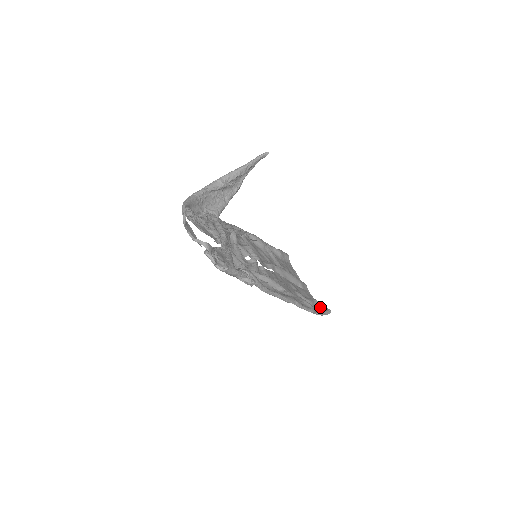
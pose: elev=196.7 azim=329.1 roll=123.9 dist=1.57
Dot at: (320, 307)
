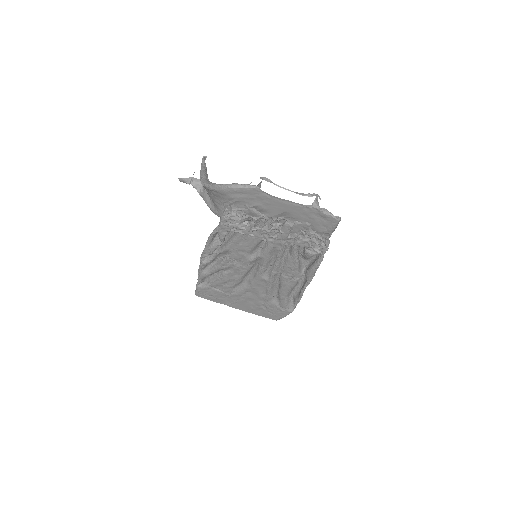
Dot at: occluded
